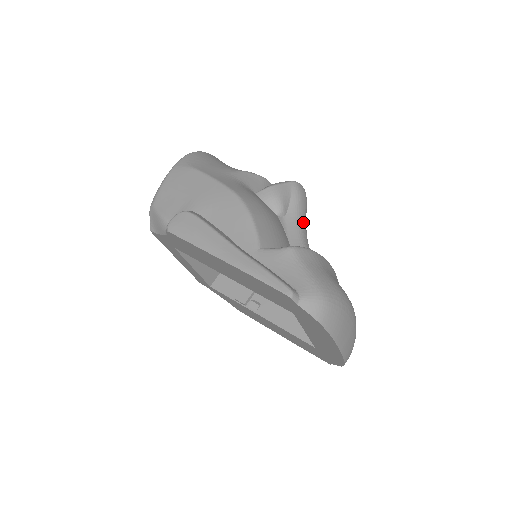
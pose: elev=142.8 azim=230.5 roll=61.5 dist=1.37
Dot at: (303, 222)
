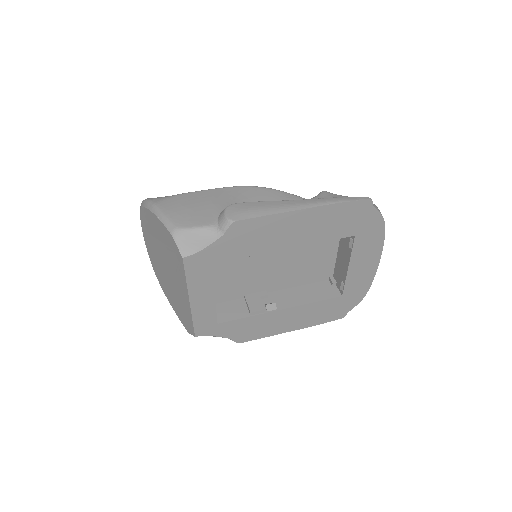
Dot at: occluded
